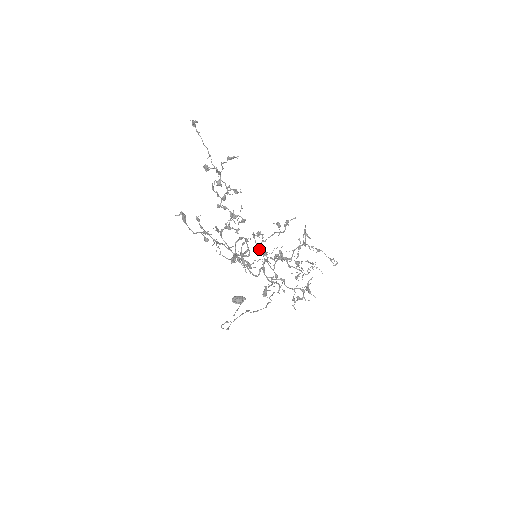
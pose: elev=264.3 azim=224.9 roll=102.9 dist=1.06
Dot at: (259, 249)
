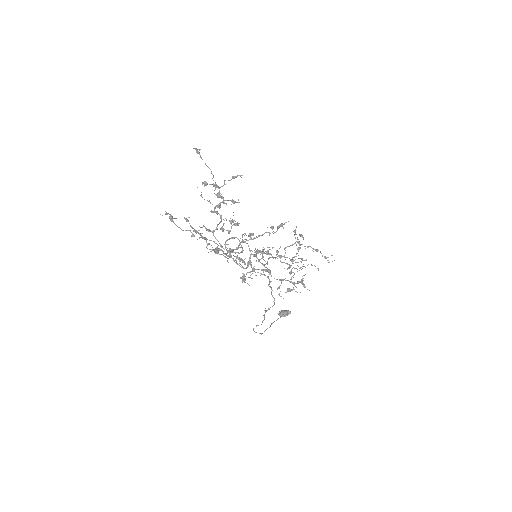
Dot at: (255, 249)
